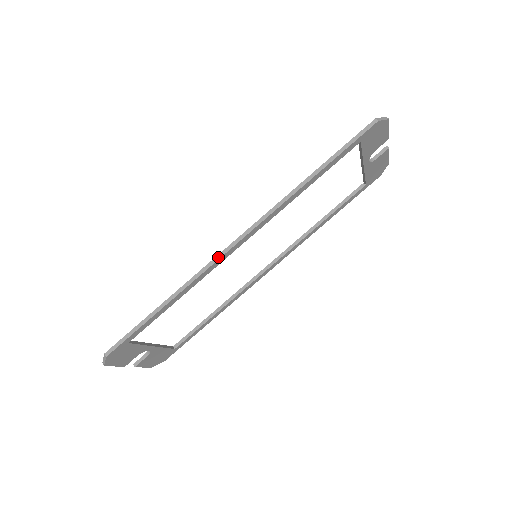
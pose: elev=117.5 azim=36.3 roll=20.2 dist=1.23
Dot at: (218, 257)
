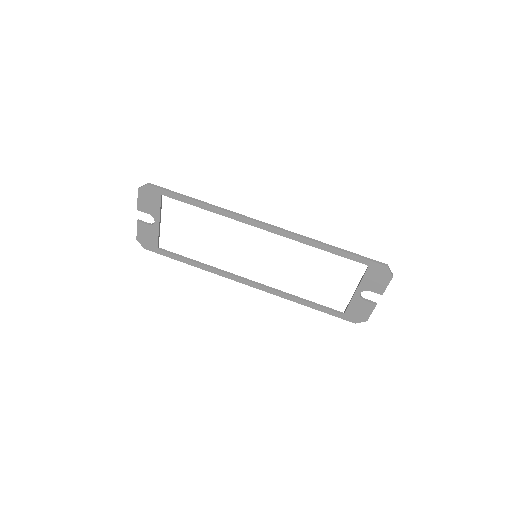
Dot at: (247, 217)
